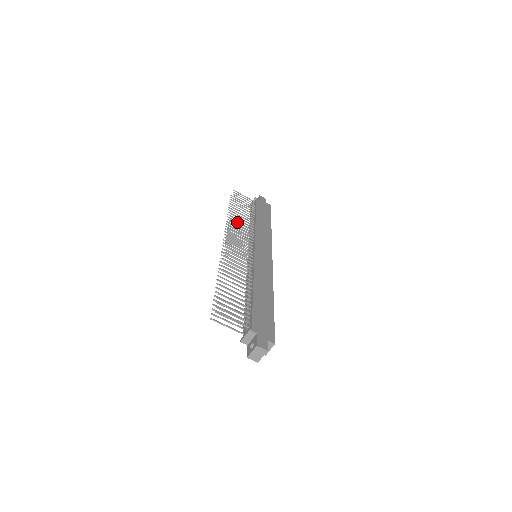
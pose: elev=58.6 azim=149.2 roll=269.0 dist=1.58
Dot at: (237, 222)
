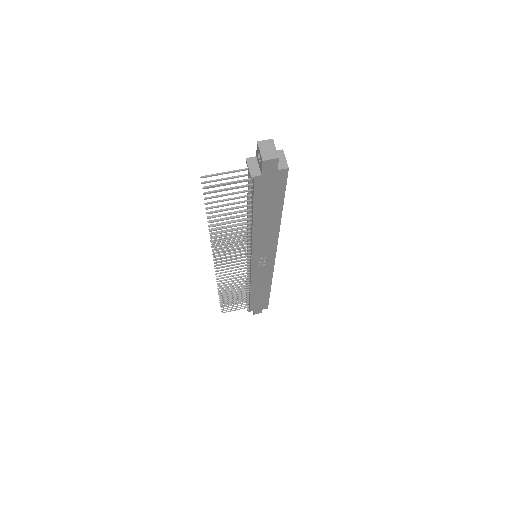
Dot at: occluded
